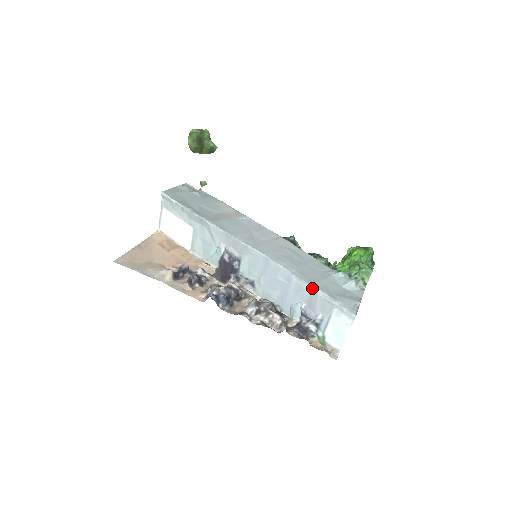
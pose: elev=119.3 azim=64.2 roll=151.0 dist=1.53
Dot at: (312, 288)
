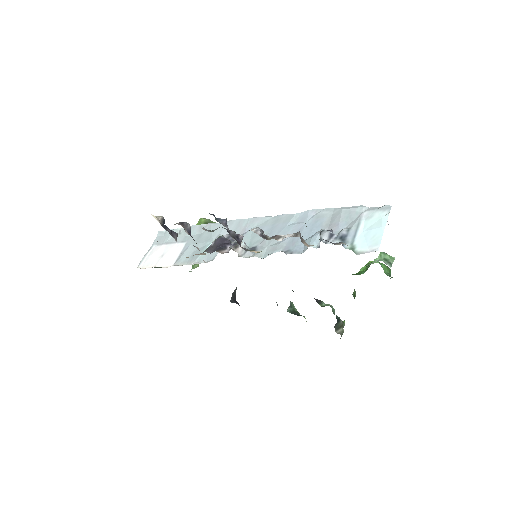
Dot at: (334, 210)
